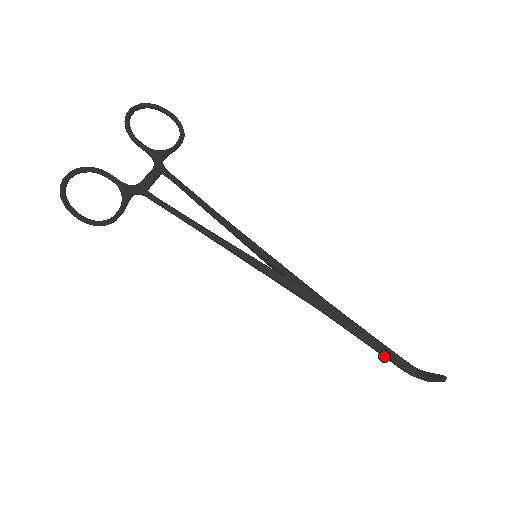
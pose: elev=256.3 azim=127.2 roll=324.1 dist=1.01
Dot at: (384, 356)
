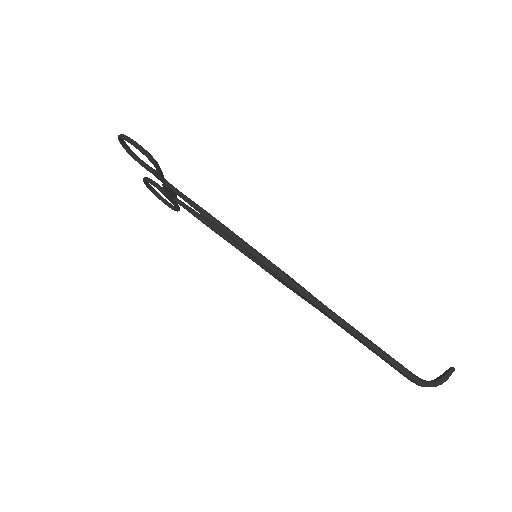
Dot at: (391, 360)
